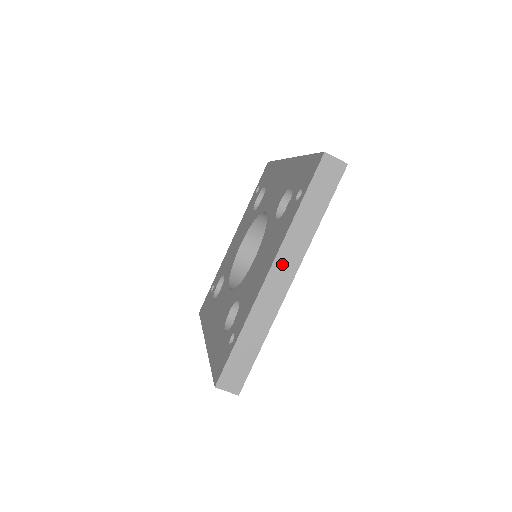
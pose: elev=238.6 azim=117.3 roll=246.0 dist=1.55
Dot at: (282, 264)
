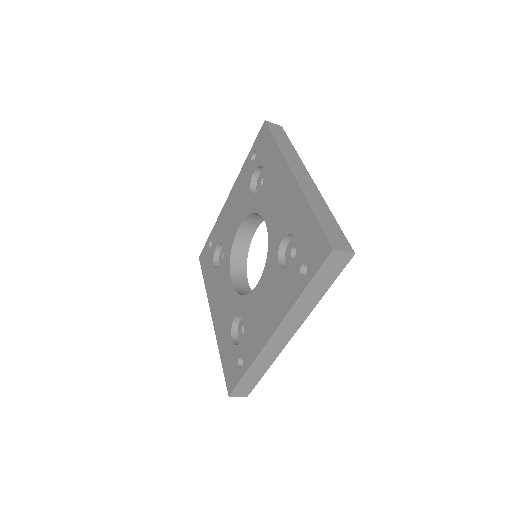
Dot at: (285, 327)
